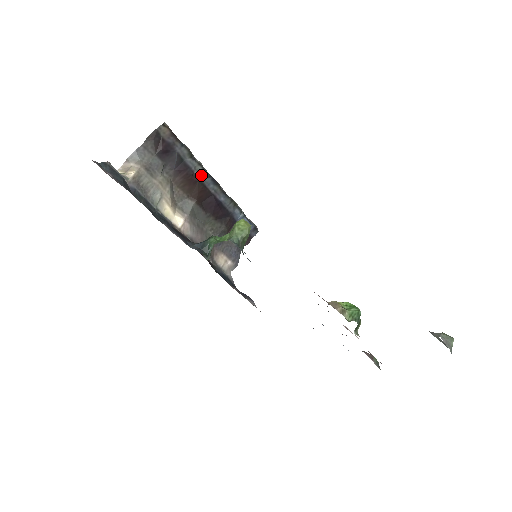
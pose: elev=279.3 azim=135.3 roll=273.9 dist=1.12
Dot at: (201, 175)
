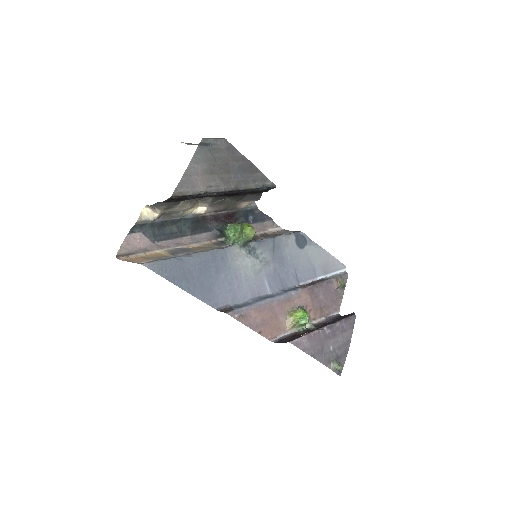
Dot at: (214, 194)
